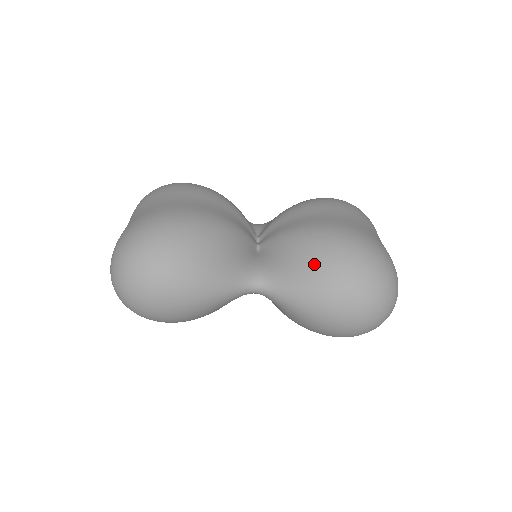
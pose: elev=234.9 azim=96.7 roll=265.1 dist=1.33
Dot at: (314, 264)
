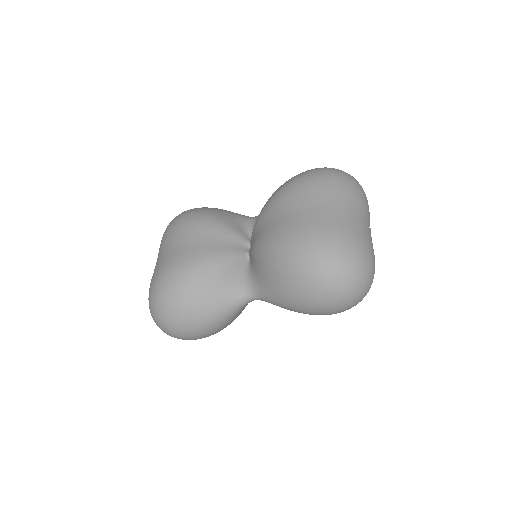
Dot at: (277, 277)
